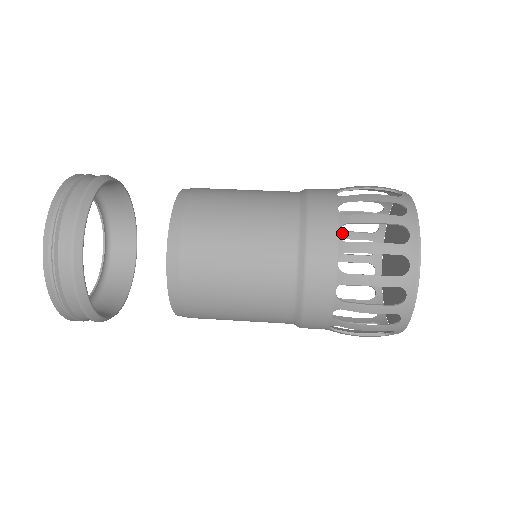
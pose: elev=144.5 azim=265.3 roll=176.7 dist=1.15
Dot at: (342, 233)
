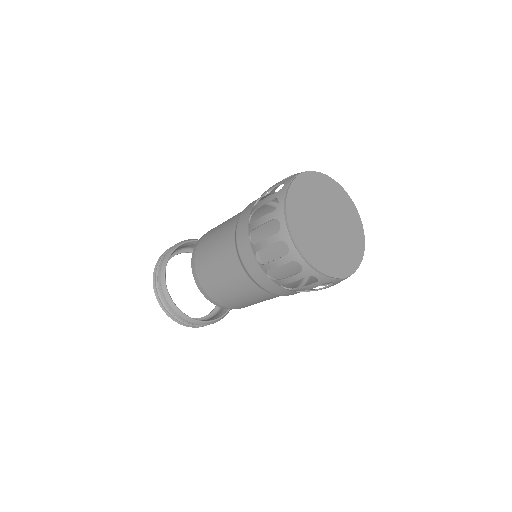
Dot at: occluded
